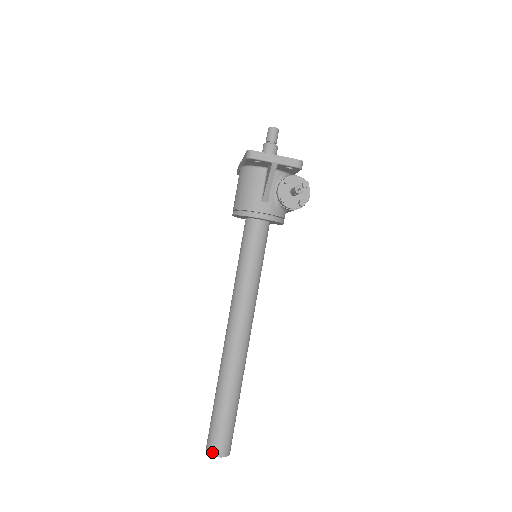
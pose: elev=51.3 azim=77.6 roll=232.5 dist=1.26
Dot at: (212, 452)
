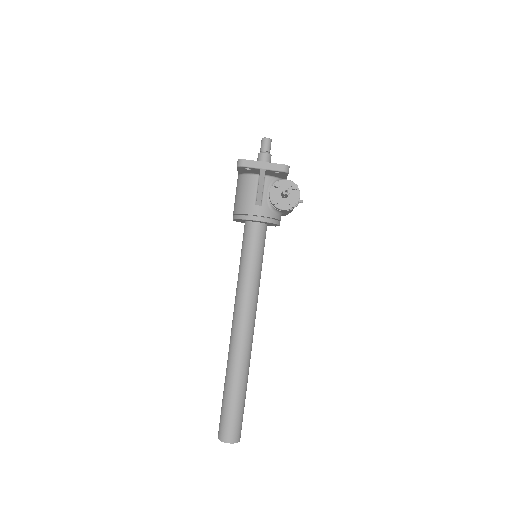
Dot at: (222, 438)
